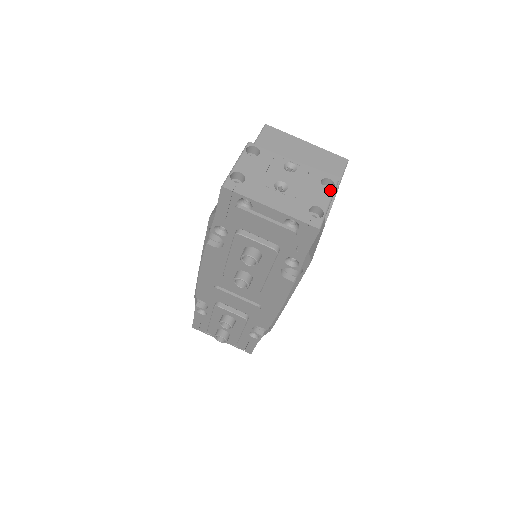
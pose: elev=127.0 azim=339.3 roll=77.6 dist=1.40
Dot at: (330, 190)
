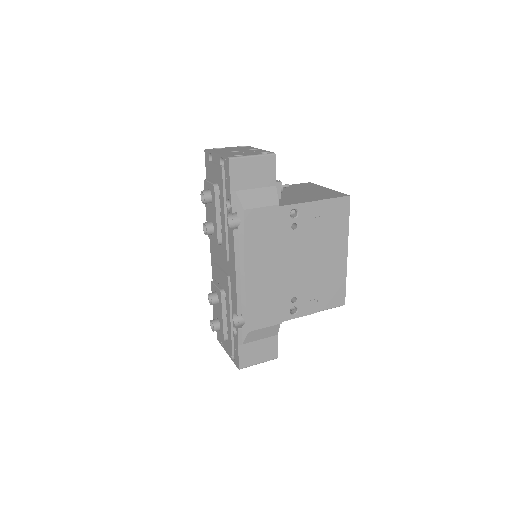
Dot at: (262, 154)
